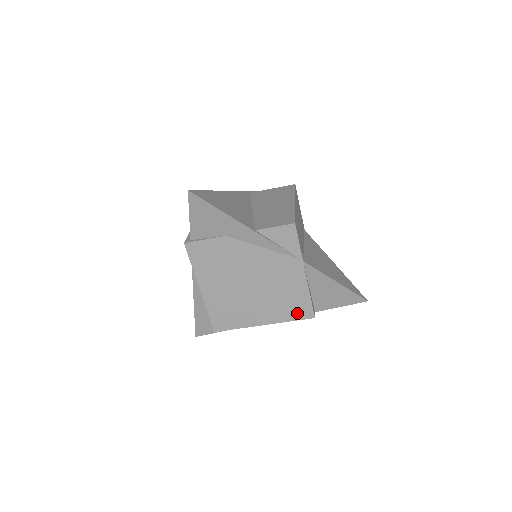
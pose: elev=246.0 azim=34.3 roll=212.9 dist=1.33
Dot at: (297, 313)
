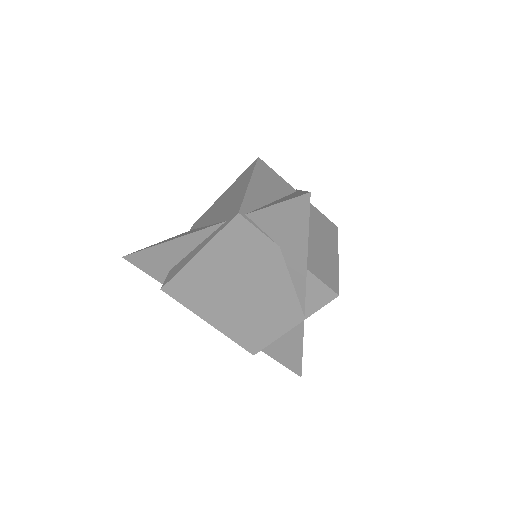
Dot at: (246, 341)
